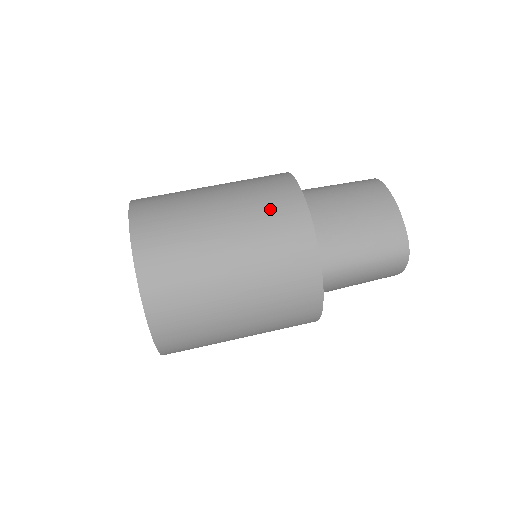
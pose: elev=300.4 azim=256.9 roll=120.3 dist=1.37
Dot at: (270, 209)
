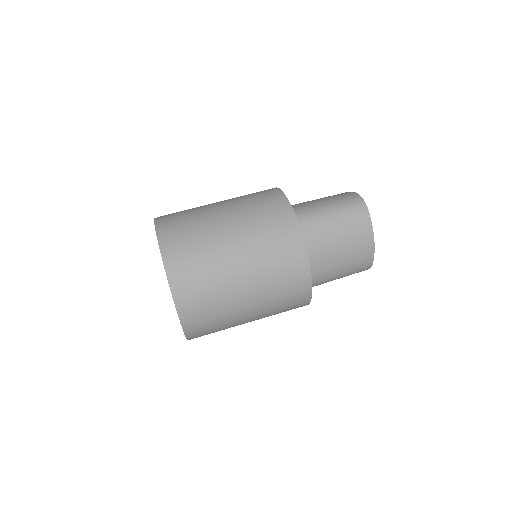
Dot at: (284, 283)
